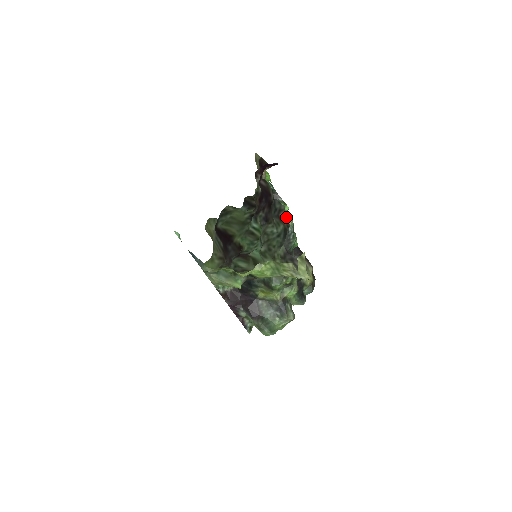
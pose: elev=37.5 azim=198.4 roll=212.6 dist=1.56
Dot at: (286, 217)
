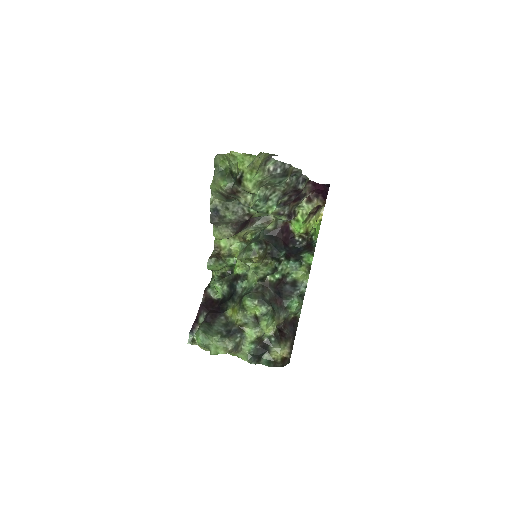
Dot at: (306, 273)
